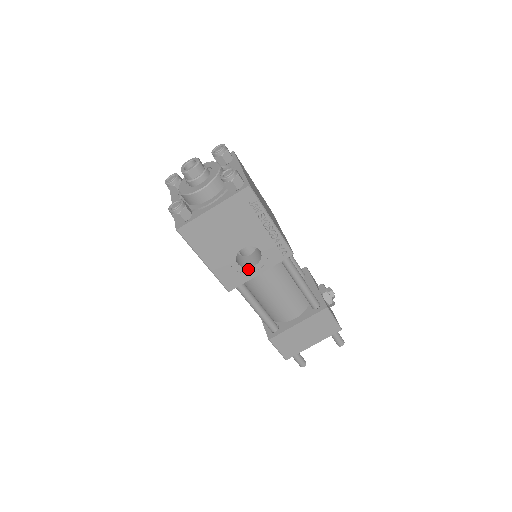
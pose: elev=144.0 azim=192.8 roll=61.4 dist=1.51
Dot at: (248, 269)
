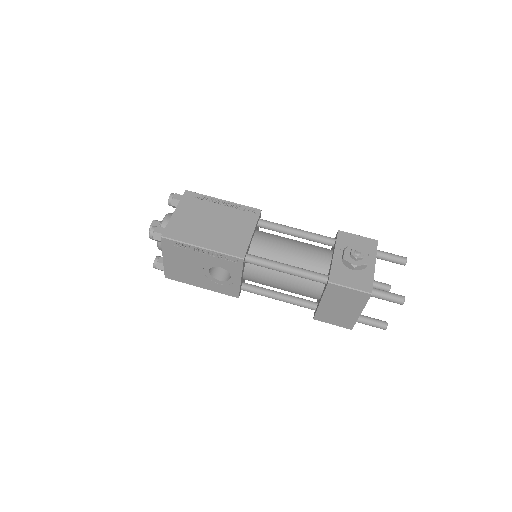
Dot at: (230, 281)
